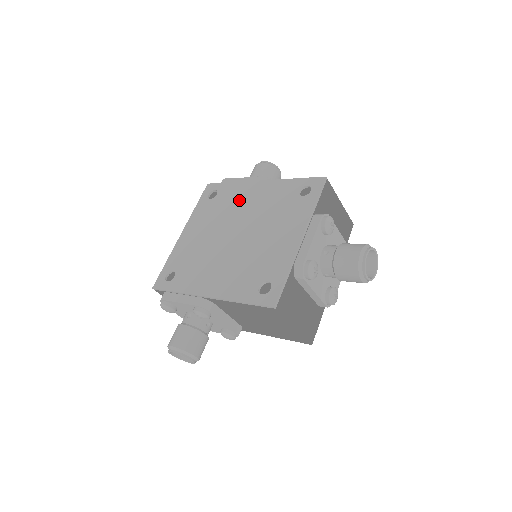
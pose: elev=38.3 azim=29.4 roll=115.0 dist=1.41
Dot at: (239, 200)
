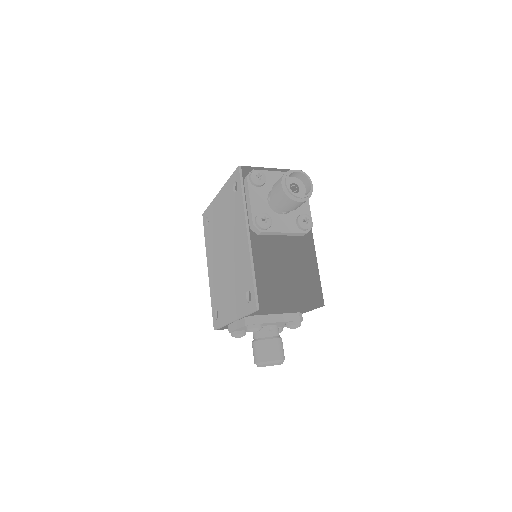
Dot at: (236, 228)
